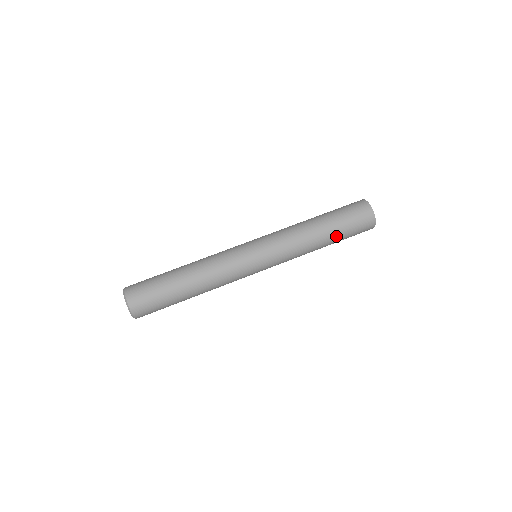
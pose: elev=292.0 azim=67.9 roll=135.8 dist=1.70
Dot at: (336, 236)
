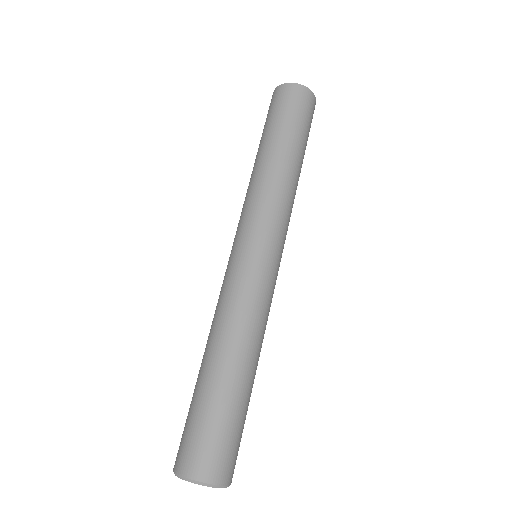
Dot at: occluded
